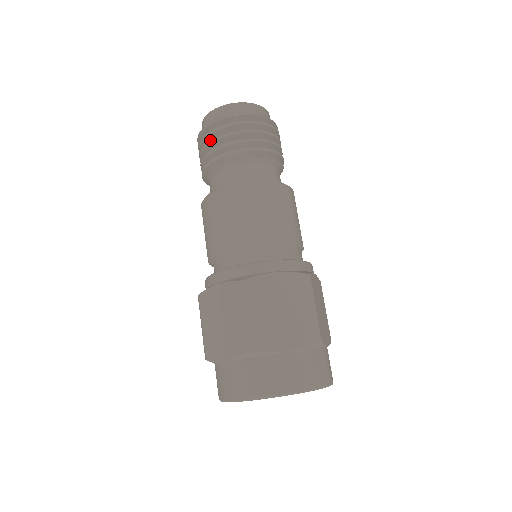
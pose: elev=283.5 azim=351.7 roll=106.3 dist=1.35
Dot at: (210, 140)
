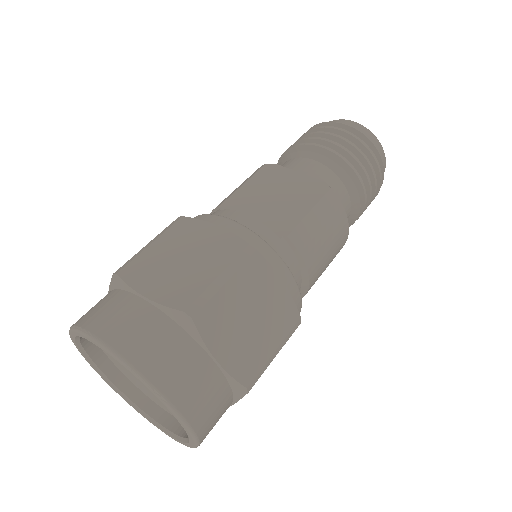
Dot at: occluded
